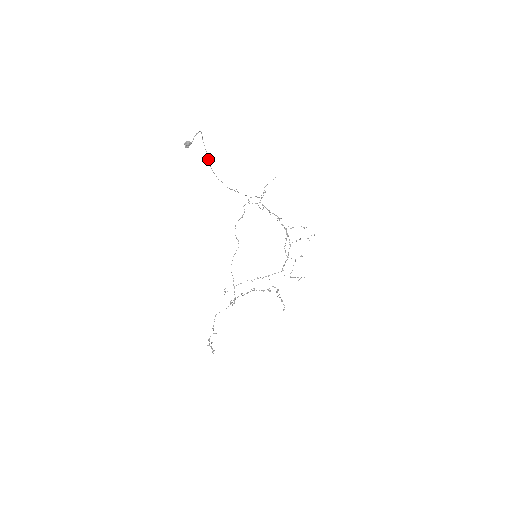
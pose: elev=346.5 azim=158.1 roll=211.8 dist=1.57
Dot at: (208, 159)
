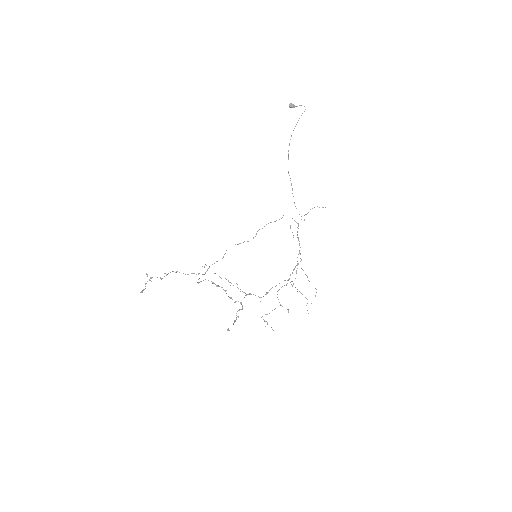
Dot at: occluded
